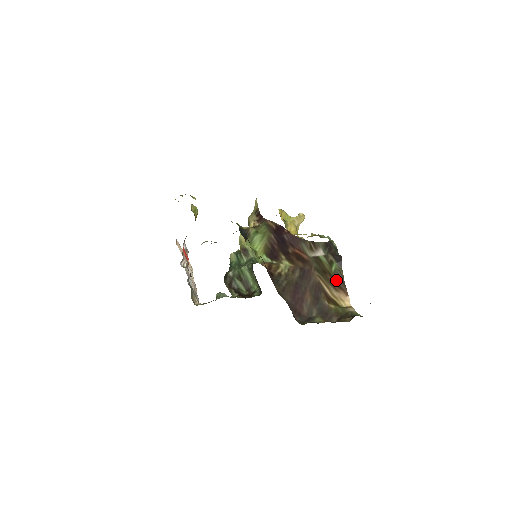
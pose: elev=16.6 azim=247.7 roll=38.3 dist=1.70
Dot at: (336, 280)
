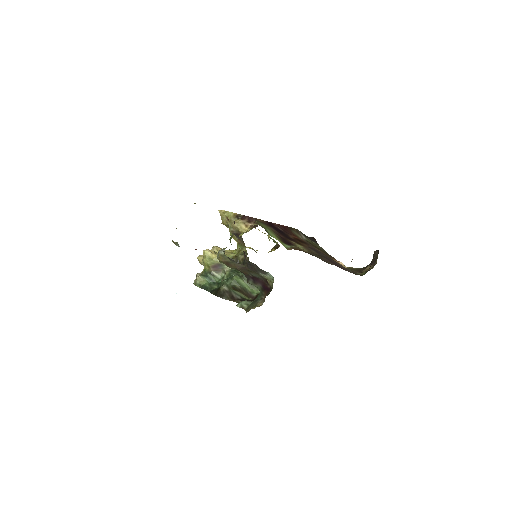
Dot at: (326, 253)
